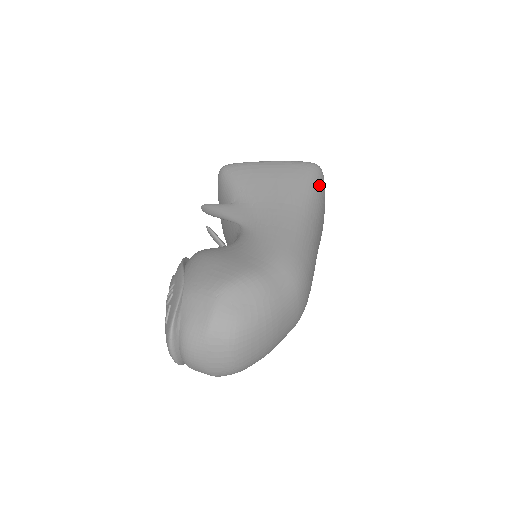
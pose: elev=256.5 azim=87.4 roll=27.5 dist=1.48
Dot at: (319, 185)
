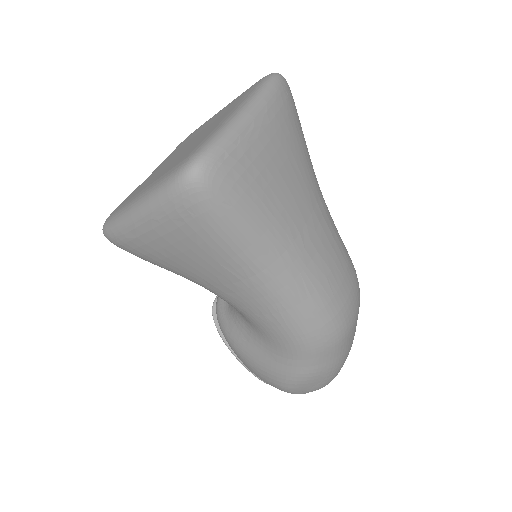
Dot at: (233, 208)
